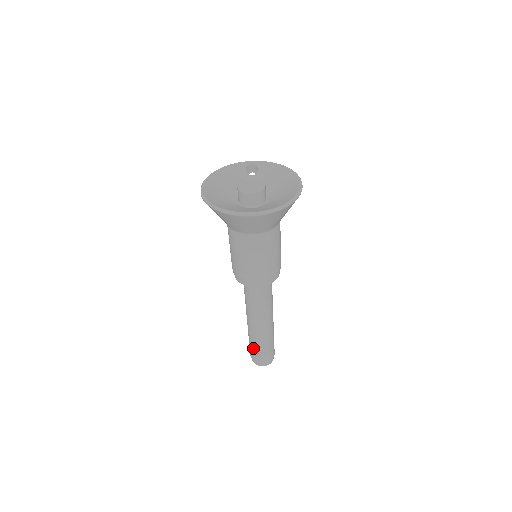
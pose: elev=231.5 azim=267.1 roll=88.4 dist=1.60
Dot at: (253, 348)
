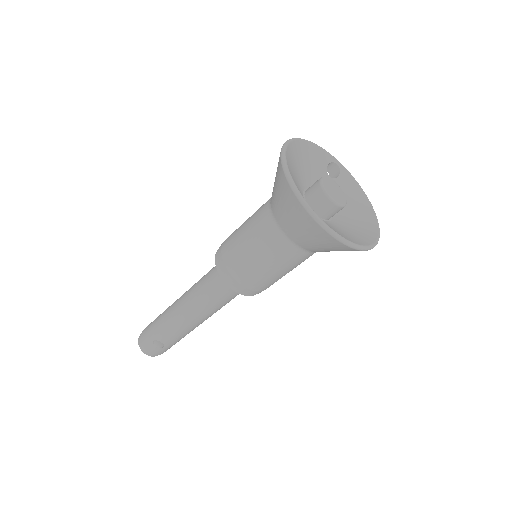
Dot at: (155, 332)
